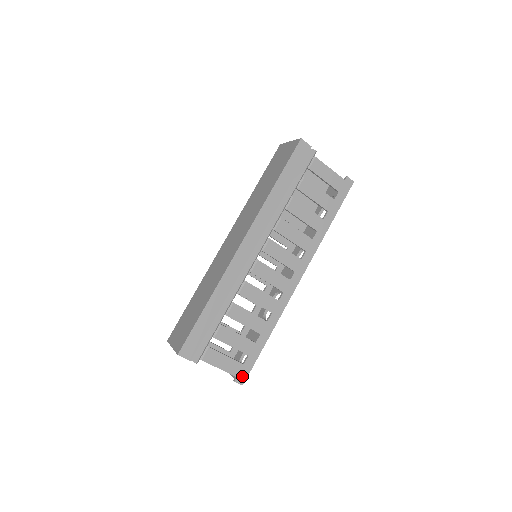
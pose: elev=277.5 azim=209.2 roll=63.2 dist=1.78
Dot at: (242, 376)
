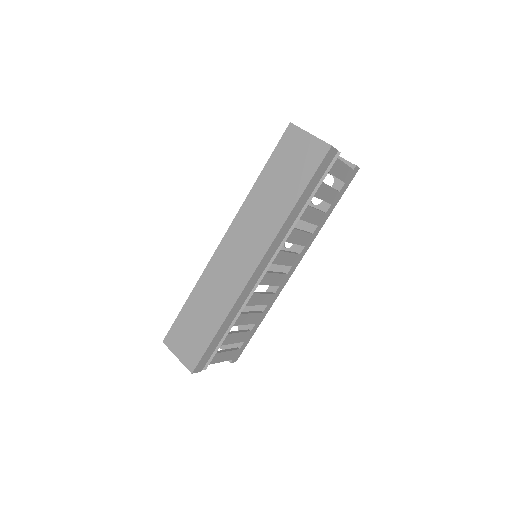
Dot at: (237, 357)
